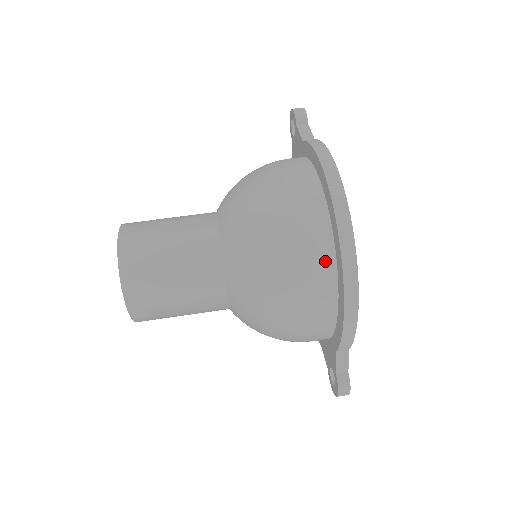
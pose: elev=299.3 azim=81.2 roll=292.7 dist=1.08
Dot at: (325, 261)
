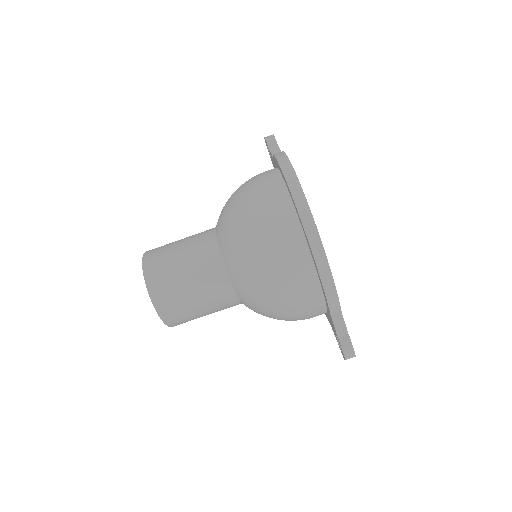
Dot at: (295, 235)
